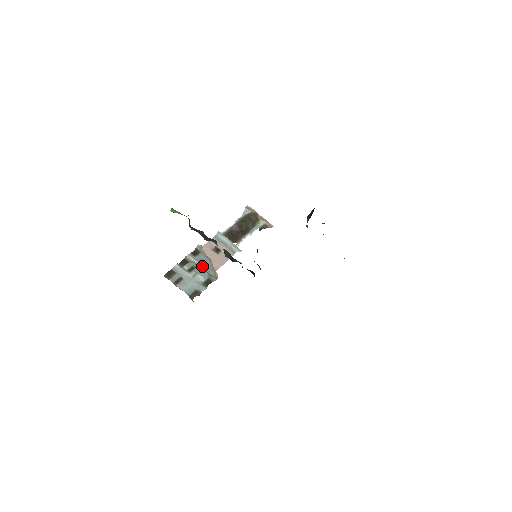
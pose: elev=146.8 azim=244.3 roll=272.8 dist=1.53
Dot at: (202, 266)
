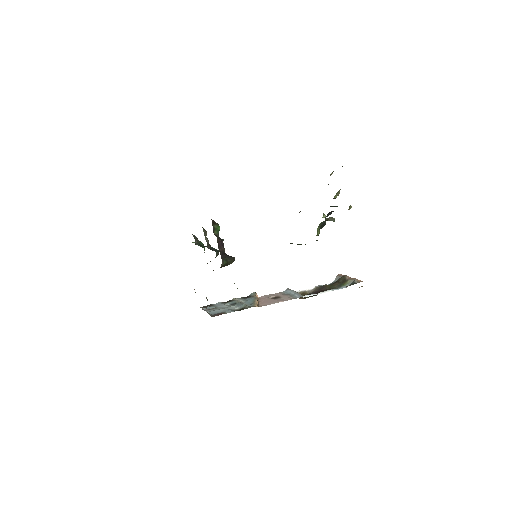
Dot at: (245, 303)
